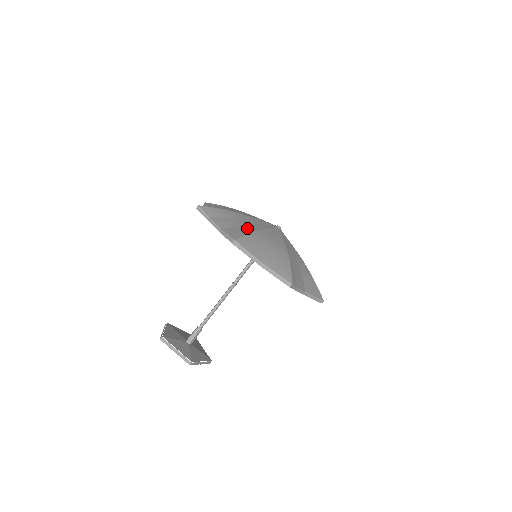
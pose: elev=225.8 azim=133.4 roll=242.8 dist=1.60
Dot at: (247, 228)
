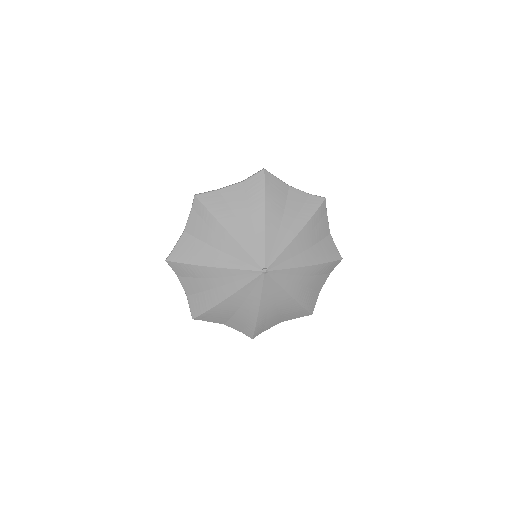
Dot at: (211, 298)
